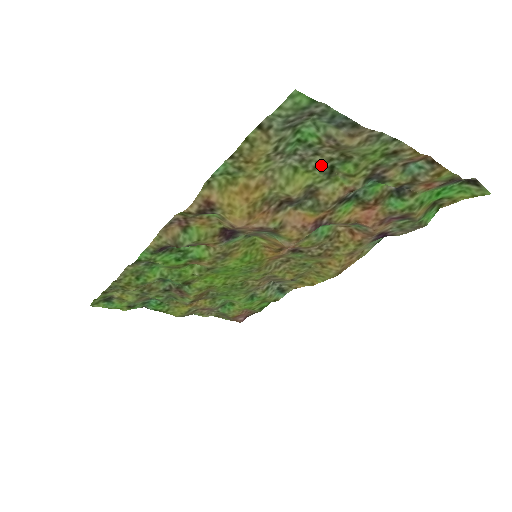
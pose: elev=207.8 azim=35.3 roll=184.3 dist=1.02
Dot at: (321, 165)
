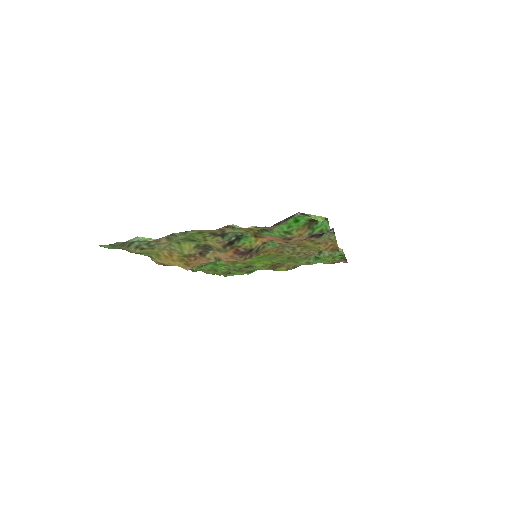
Dot at: (184, 240)
